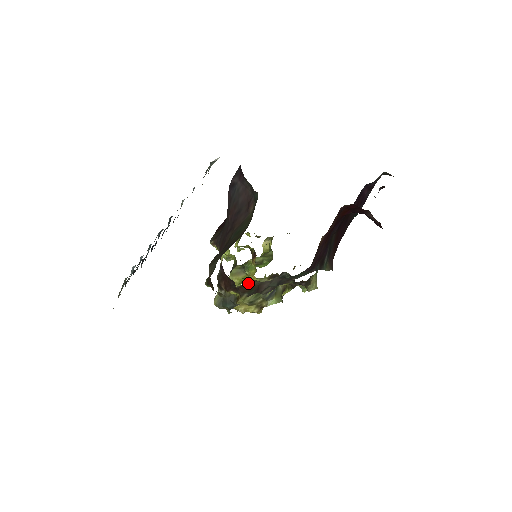
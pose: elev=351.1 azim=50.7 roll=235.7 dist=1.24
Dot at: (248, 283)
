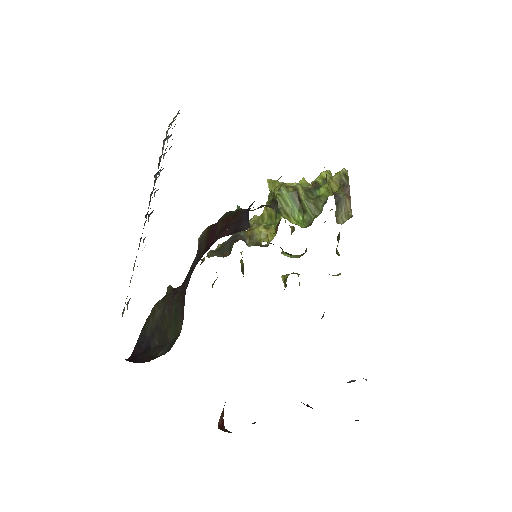
Dot at: occluded
